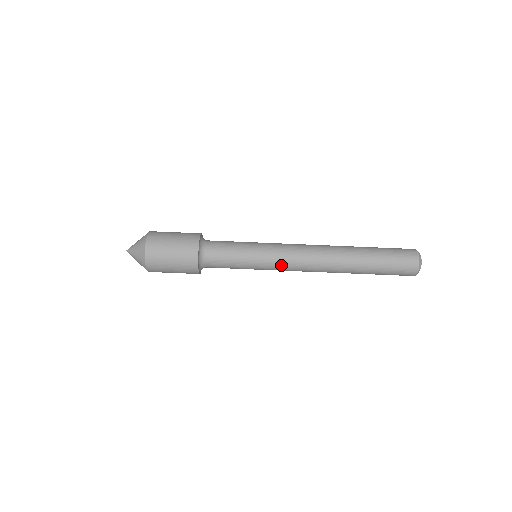
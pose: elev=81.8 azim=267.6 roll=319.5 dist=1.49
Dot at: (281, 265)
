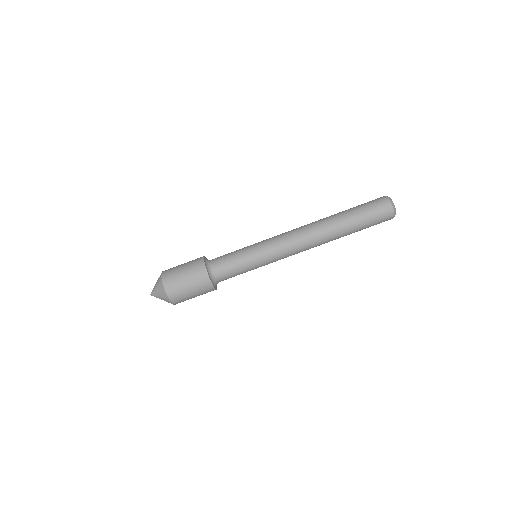
Dot at: (279, 256)
